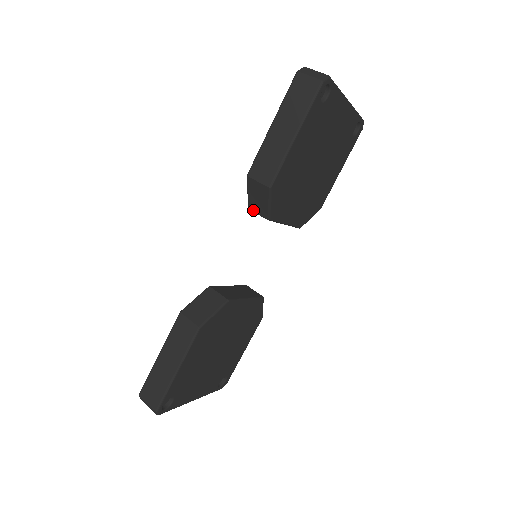
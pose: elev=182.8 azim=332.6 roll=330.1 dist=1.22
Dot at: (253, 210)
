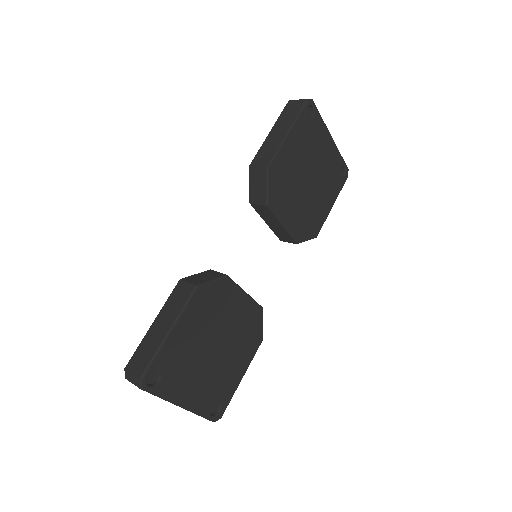
Dot at: (254, 202)
